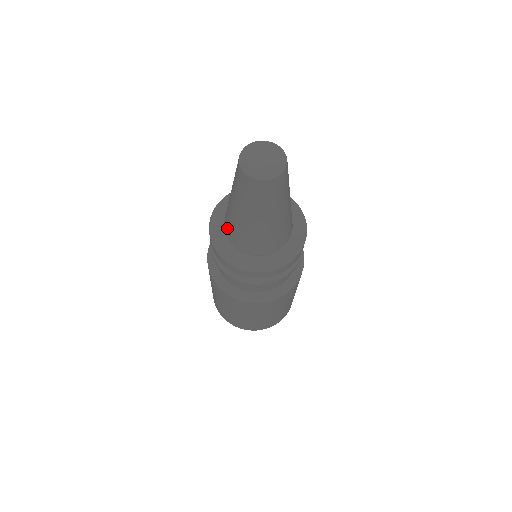
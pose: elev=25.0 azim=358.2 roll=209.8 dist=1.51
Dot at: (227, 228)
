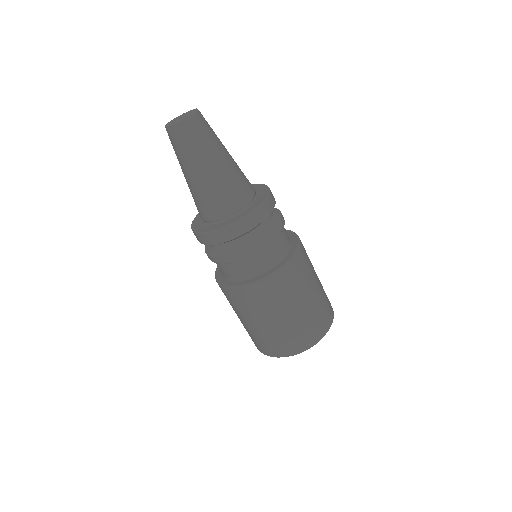
Dot at: occluded
